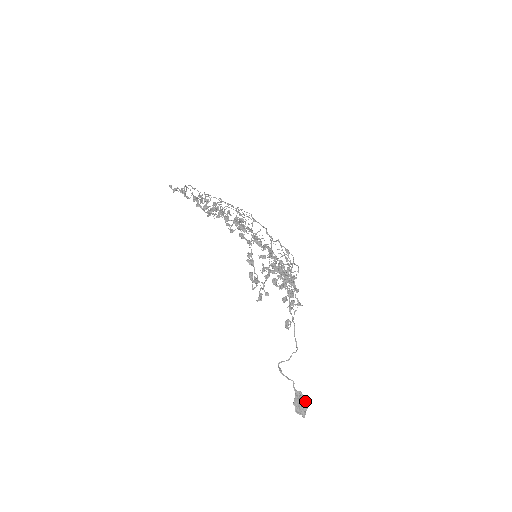
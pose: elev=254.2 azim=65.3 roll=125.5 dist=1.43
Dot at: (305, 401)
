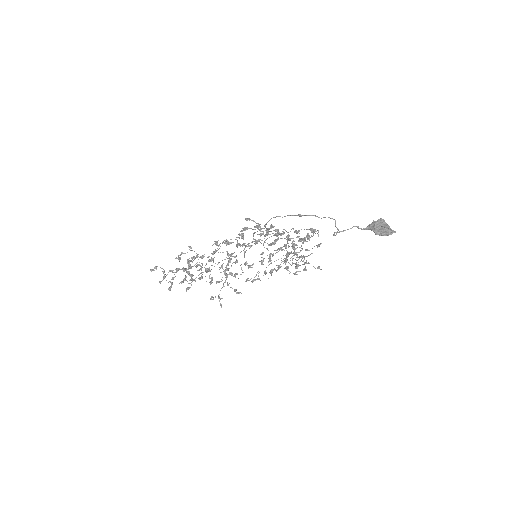
Dot at: (379, 222)
